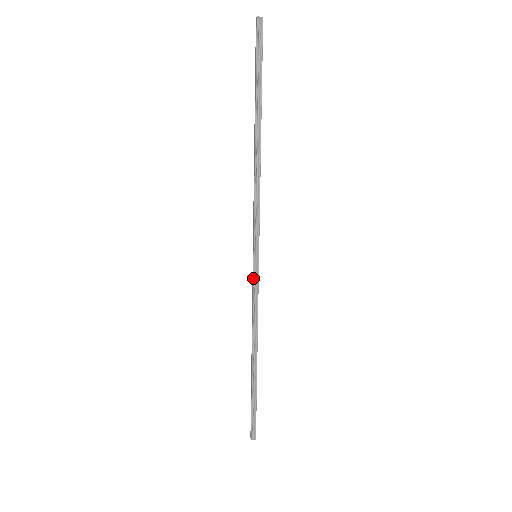
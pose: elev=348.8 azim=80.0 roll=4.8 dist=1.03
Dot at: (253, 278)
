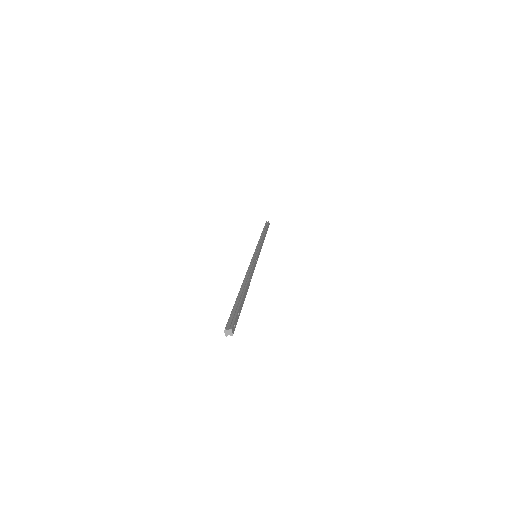
Dot at: (251, 260)
